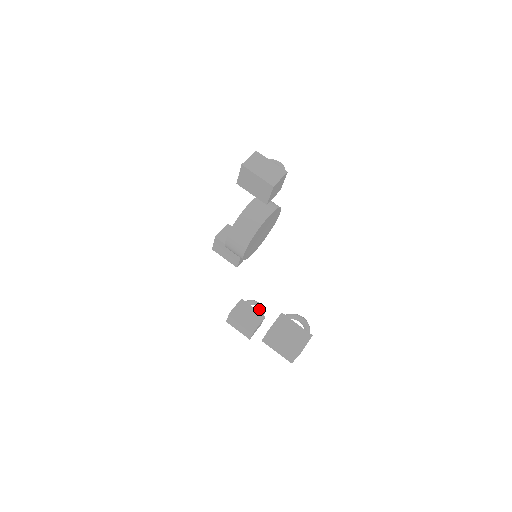
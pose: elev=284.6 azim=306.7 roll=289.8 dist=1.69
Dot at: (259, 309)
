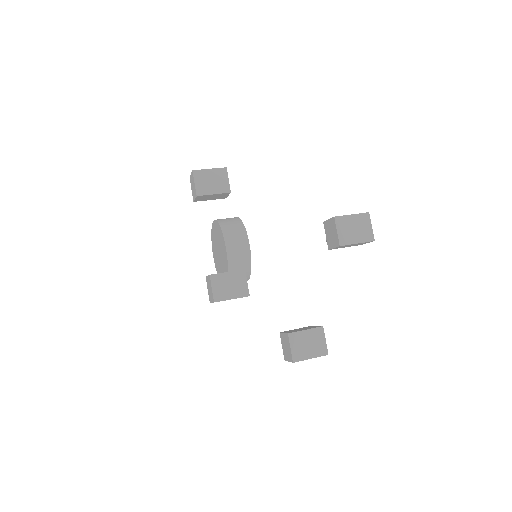
Dot at: occluded
